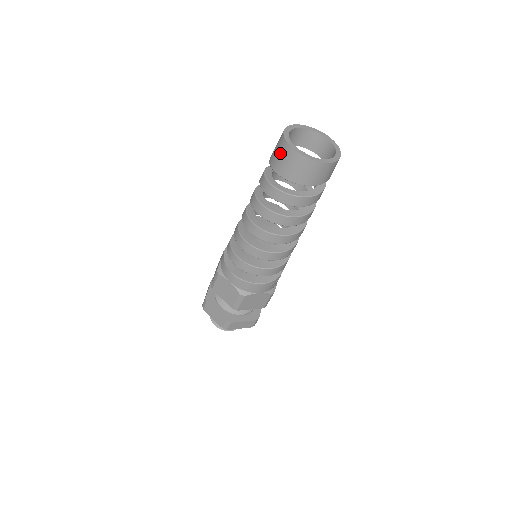
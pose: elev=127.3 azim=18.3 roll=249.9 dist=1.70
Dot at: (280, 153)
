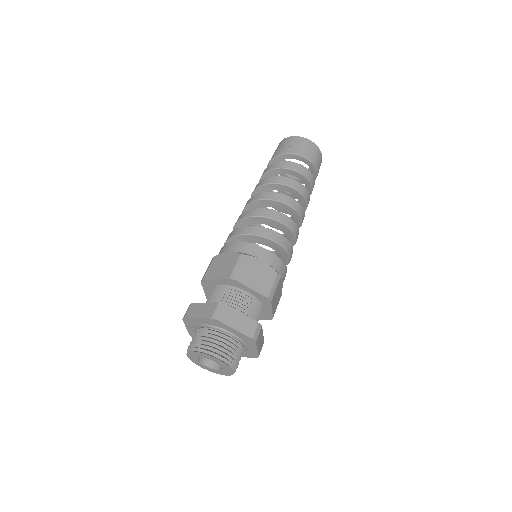
Dot at: (298, 143)
